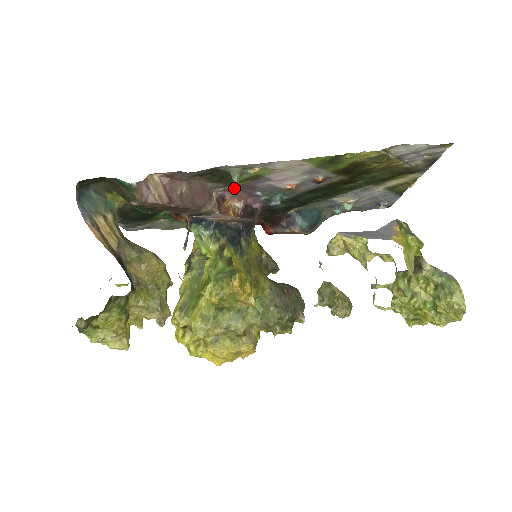
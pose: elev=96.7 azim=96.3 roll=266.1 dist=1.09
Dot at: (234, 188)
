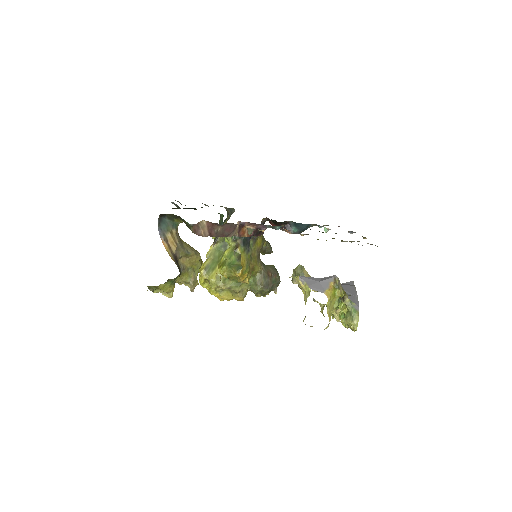
Dot at: occluded
